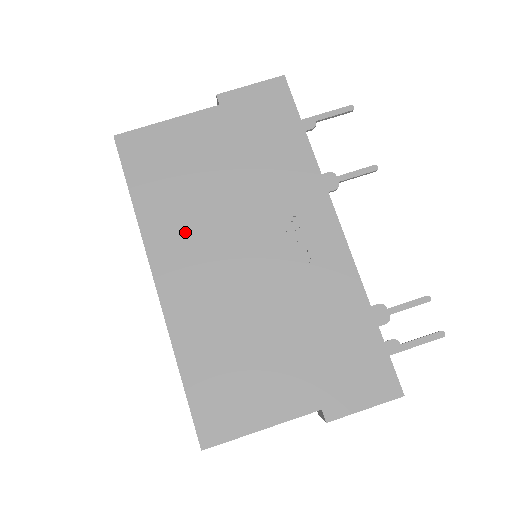
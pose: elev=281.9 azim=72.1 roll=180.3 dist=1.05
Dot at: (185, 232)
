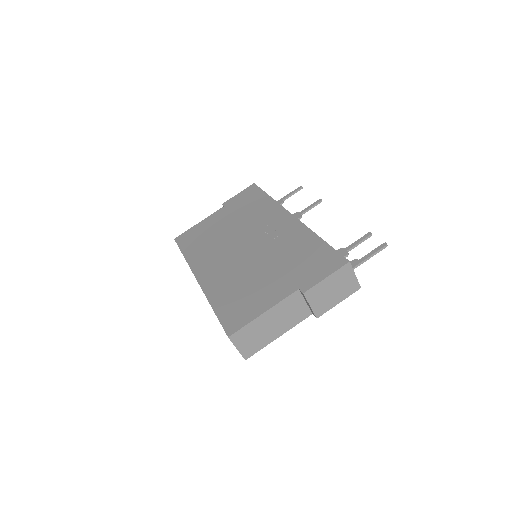
Dot at: (211, 254)
